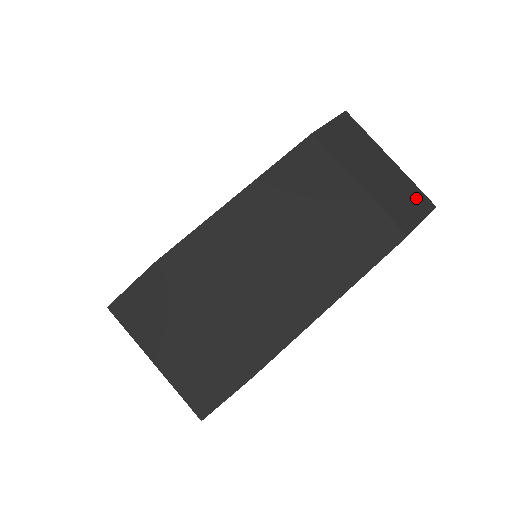
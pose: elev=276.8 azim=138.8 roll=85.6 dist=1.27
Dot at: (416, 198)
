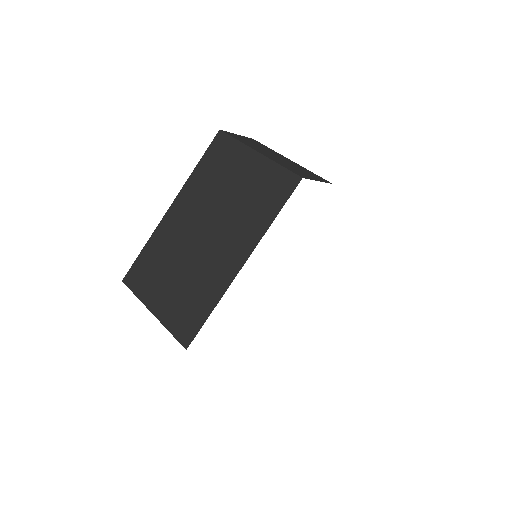
Dot at: occluded
